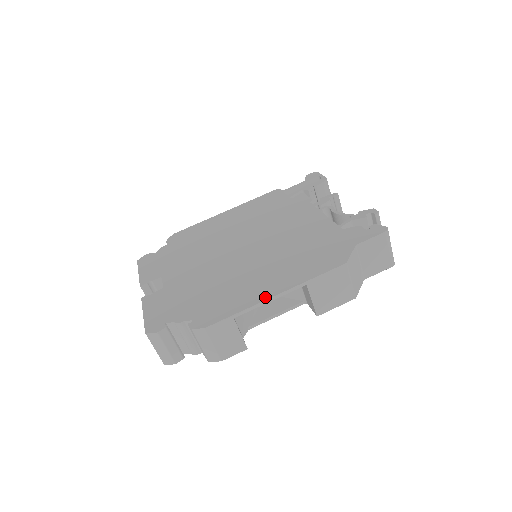
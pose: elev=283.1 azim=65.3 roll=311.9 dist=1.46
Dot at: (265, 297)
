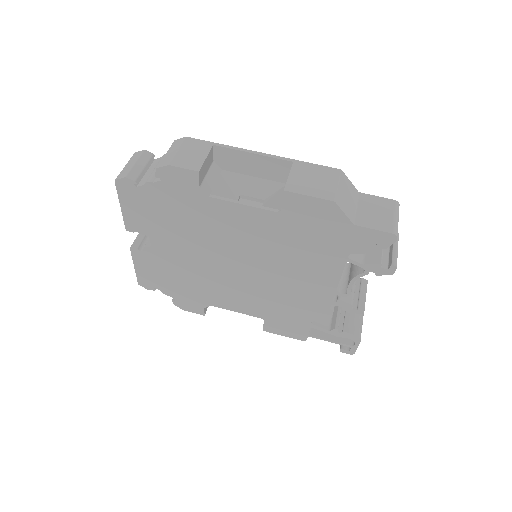
Dot at: (251, 154)
